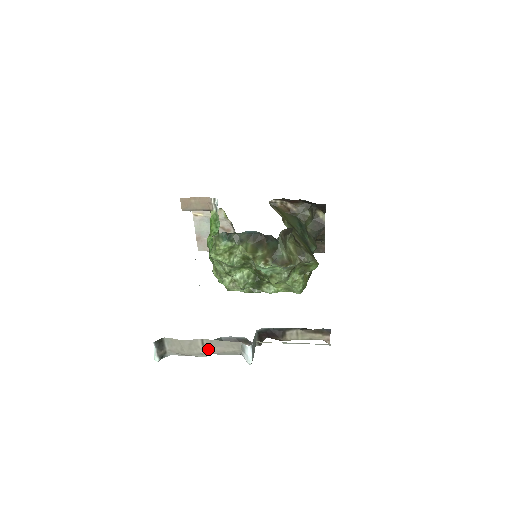
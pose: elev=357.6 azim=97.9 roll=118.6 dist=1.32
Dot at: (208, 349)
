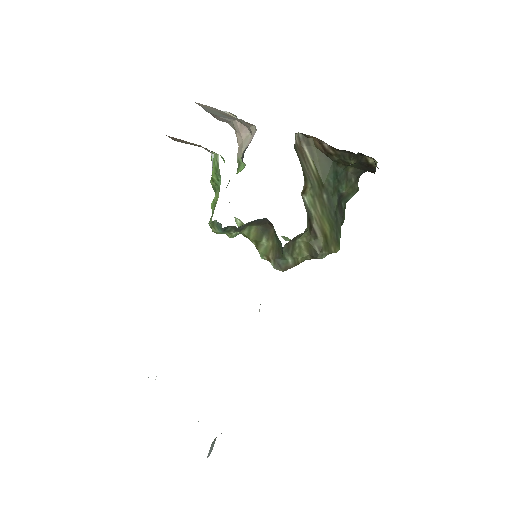
Dot at: occluded
